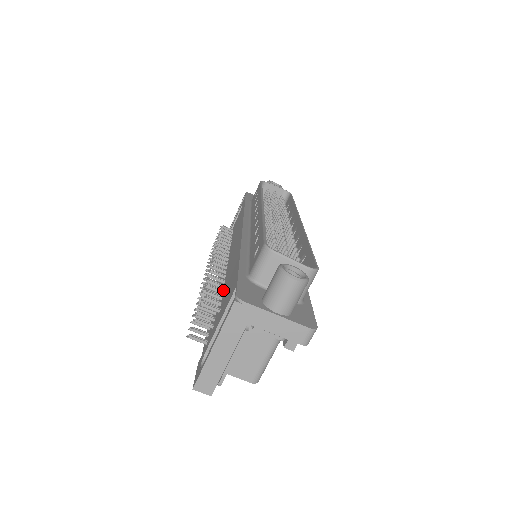
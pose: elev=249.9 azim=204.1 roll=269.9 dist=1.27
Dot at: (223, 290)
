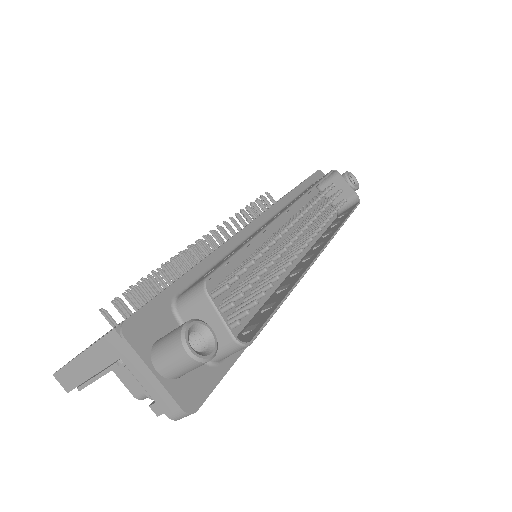
Dot at: occluded
